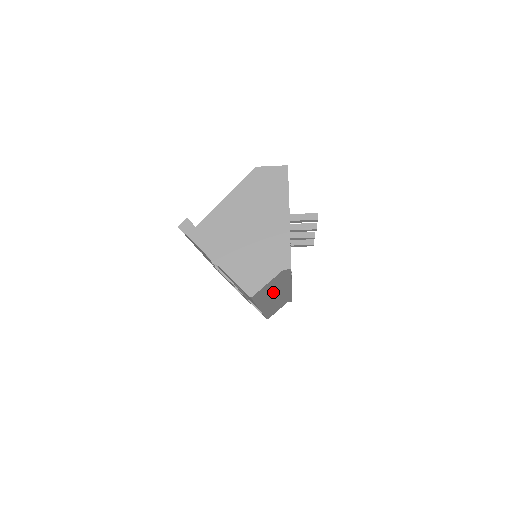
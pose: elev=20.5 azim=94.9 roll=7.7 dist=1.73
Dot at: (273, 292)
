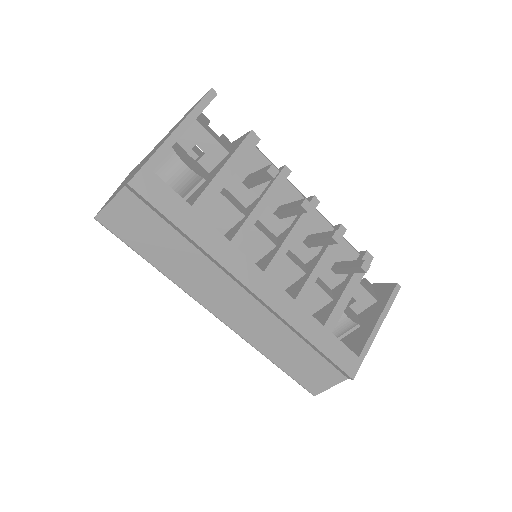
Dot at: (186, 263)
